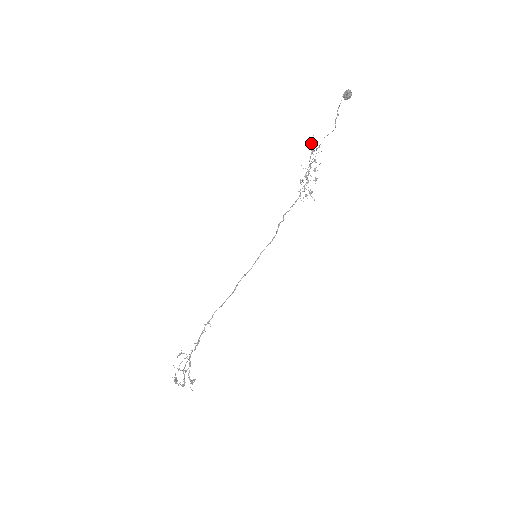
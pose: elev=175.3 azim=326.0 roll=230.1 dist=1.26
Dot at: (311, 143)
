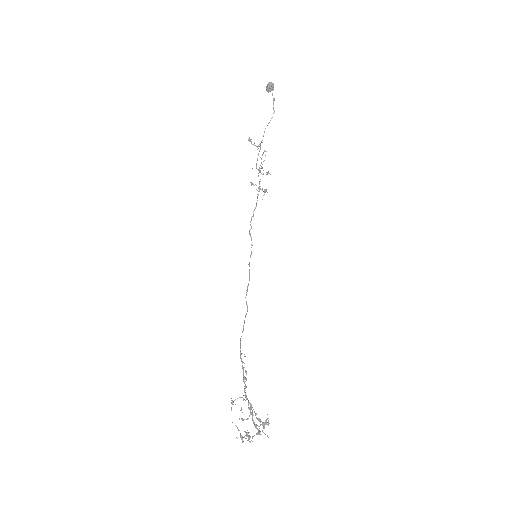
Dot at: occluded
